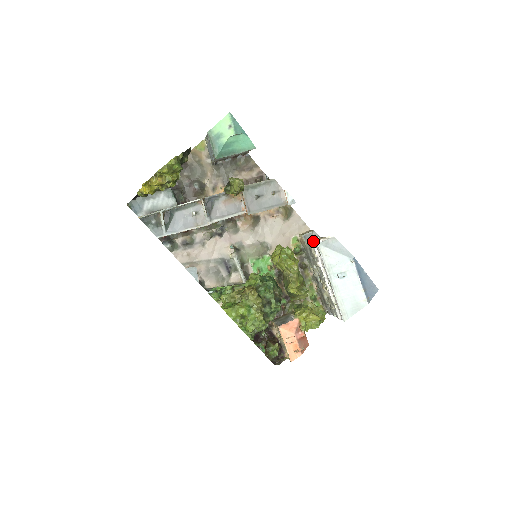
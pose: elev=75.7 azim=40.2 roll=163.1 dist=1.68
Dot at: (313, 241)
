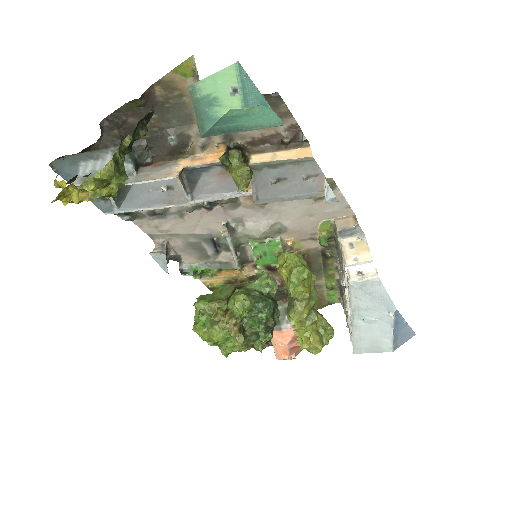
Dot at: (349, 249)
